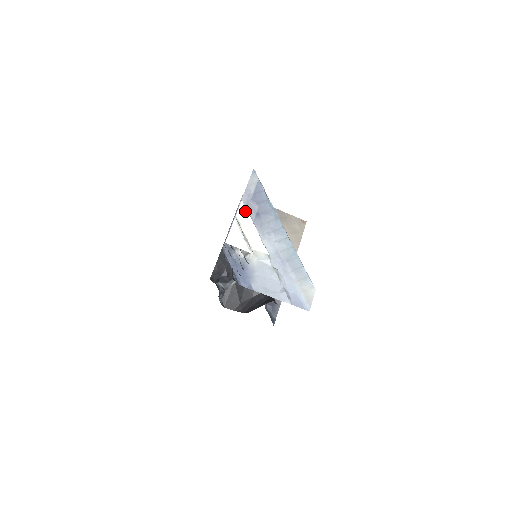
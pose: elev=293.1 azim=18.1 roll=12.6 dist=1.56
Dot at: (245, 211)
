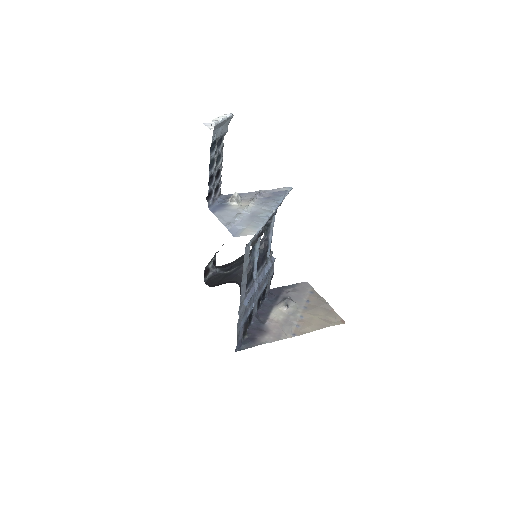
Dot at: (228, 115)
